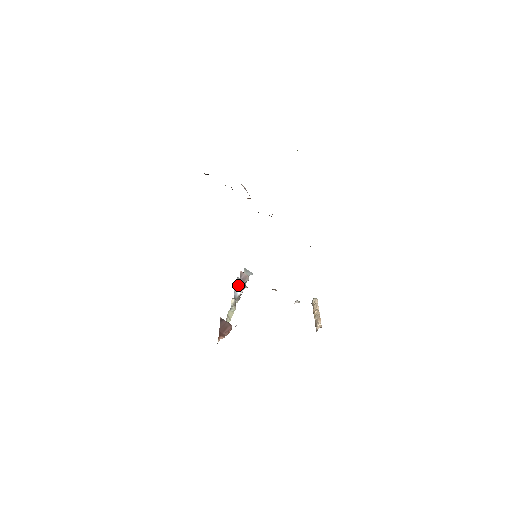
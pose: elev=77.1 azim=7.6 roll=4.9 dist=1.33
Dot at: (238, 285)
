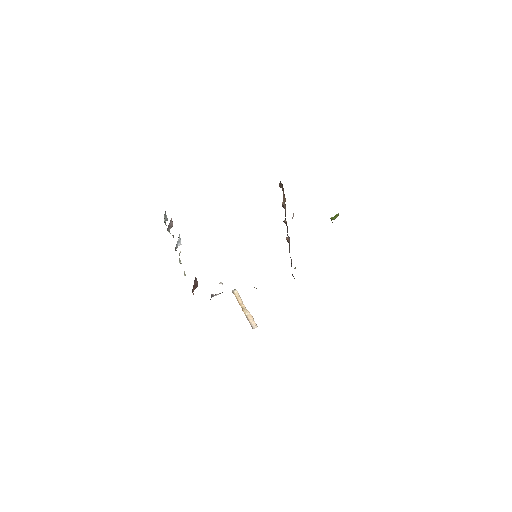
Dot at: occluded
